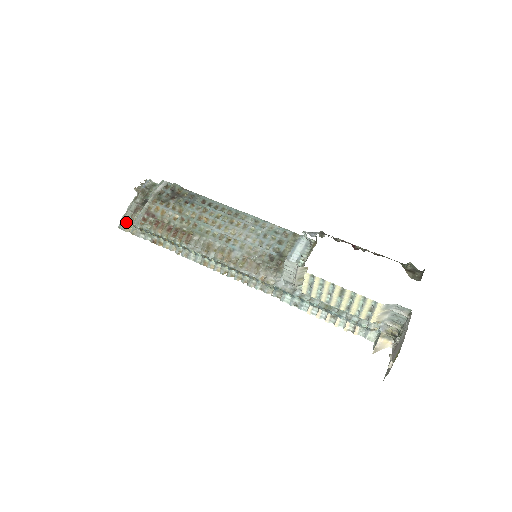
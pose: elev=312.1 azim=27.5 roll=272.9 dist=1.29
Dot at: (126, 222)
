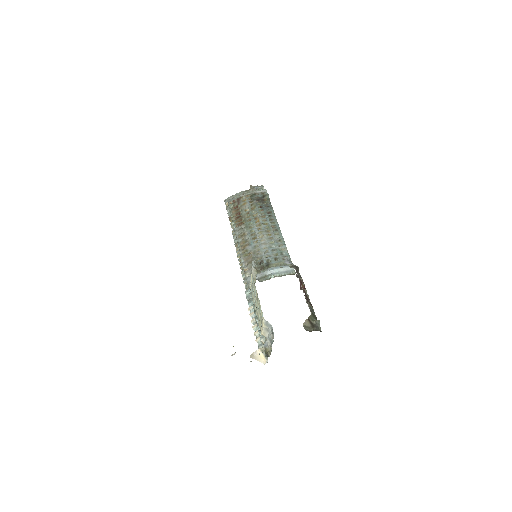
Dot at: occluded
